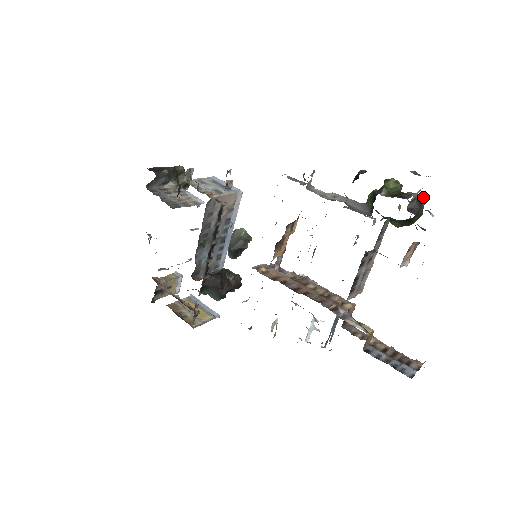
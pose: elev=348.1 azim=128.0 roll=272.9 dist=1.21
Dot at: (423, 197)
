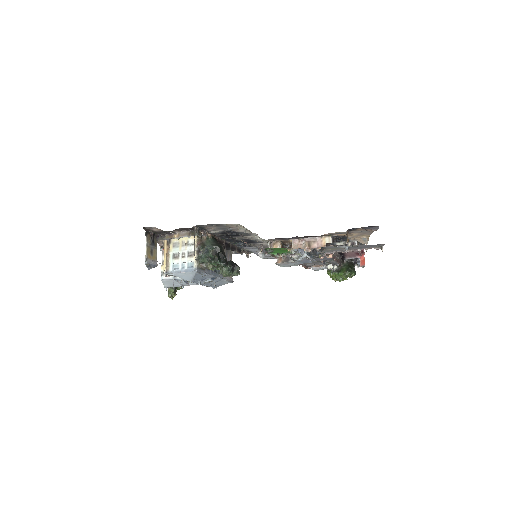
Dot at: occluded
